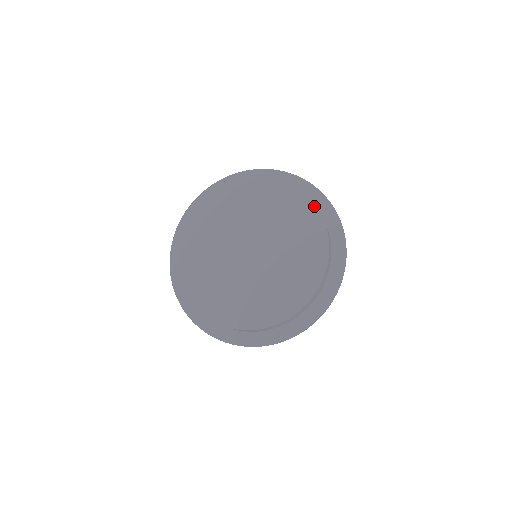
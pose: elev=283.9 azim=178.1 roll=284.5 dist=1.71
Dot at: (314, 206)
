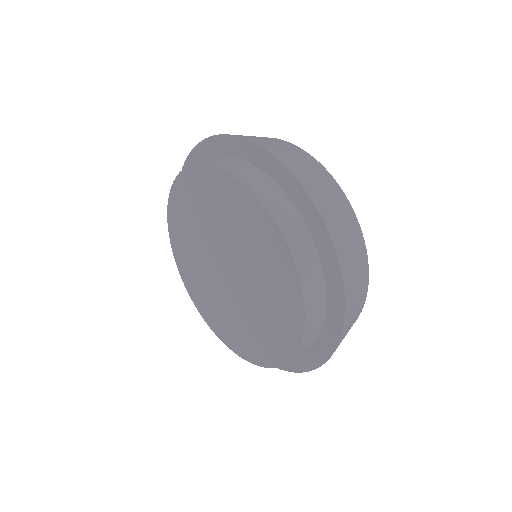
Dot at: (230, 176)
